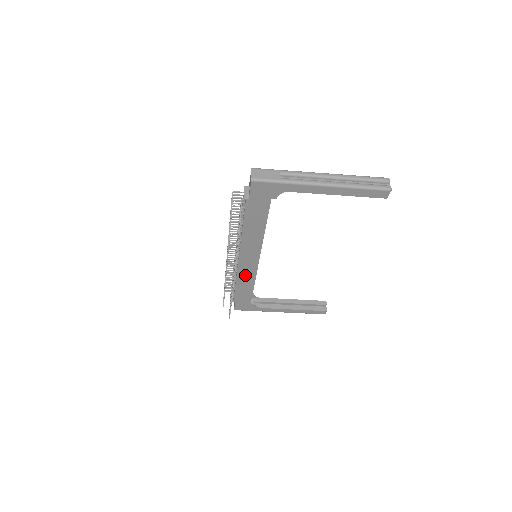
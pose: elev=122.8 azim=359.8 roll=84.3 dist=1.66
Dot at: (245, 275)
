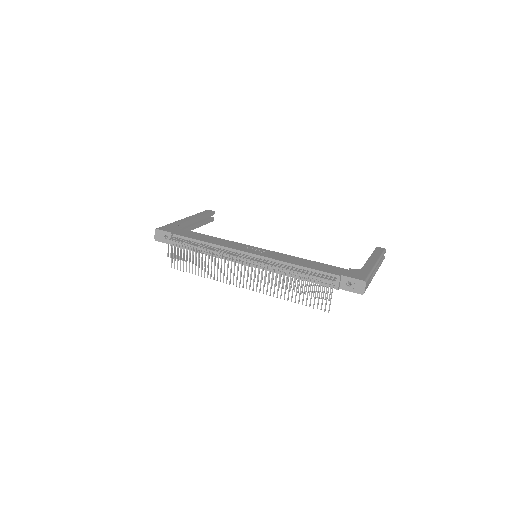
Dot at: occluded
